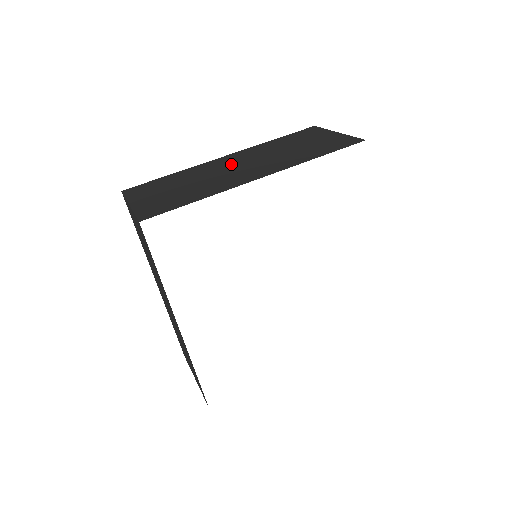
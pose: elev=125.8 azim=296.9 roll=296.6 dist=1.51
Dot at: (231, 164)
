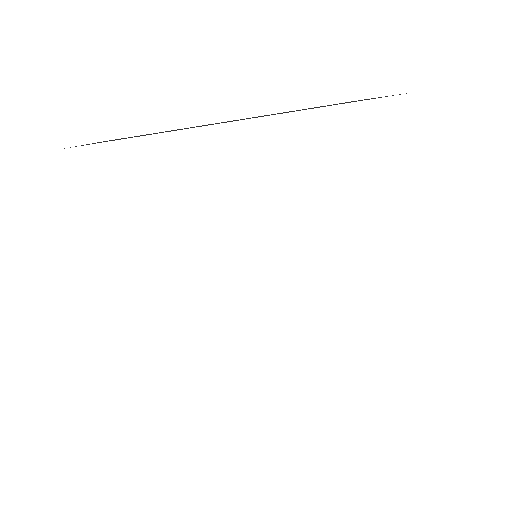
Dot at: (228, 121)
